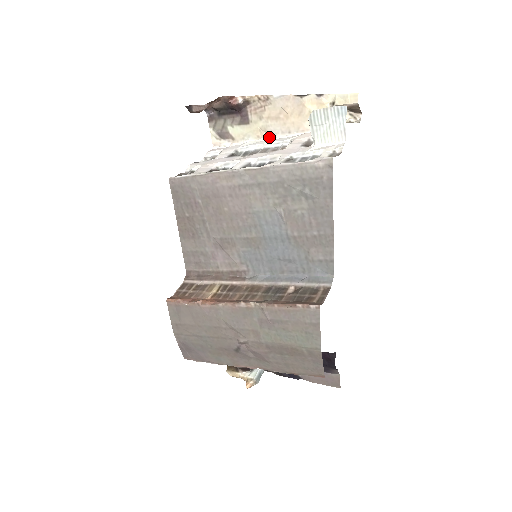
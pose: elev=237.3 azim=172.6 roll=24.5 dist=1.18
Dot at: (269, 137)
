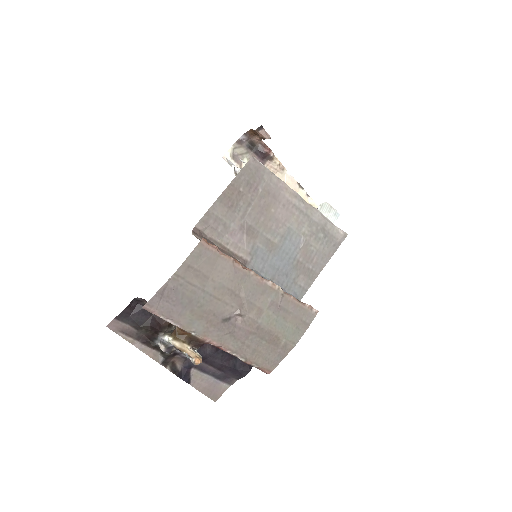
Dot at: occluded
